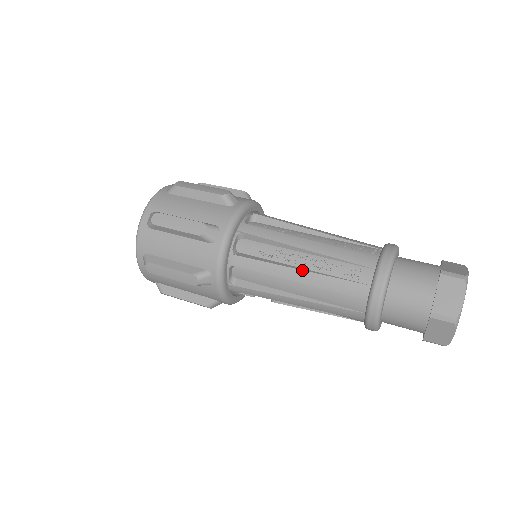
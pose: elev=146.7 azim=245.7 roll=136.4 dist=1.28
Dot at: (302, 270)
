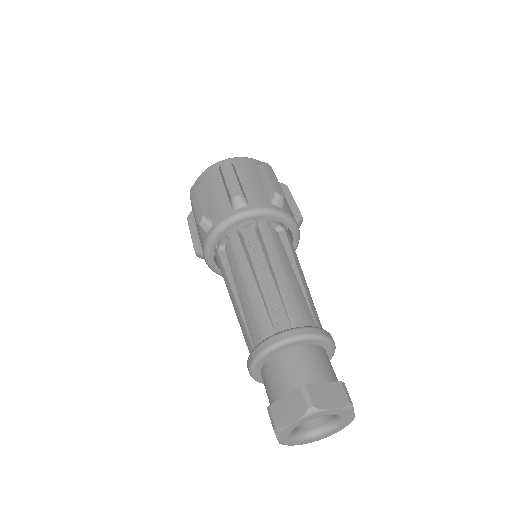
Dot at: occluded
